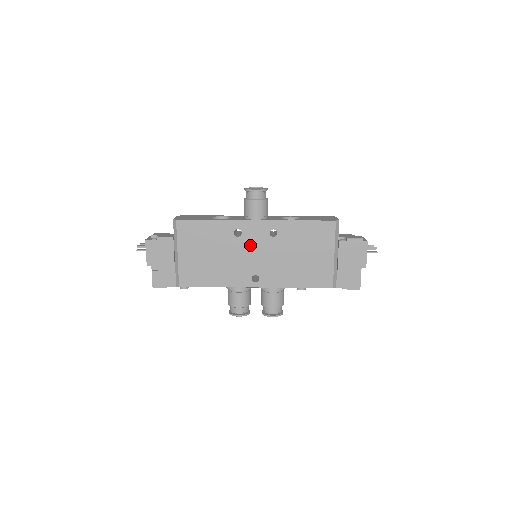
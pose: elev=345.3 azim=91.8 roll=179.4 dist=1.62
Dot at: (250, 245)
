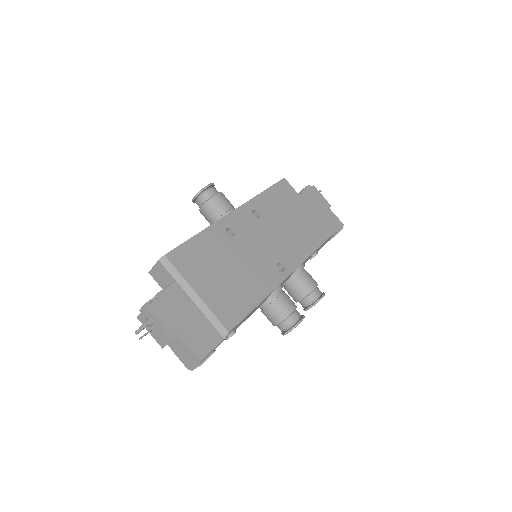
Dot at: (249, 237)
